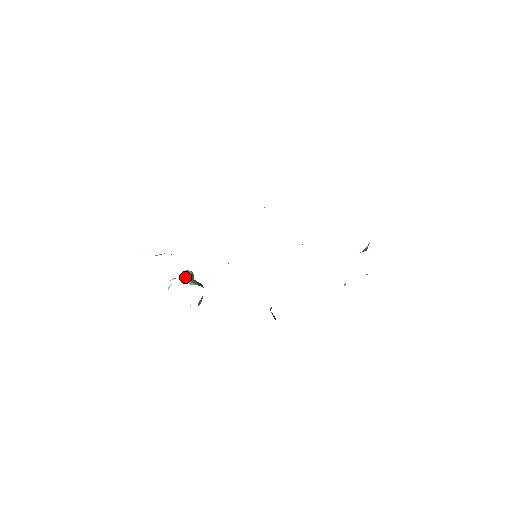
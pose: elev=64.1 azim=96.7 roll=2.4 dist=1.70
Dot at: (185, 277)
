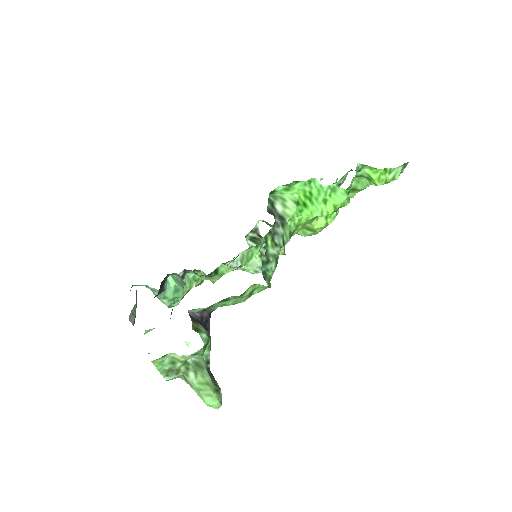
Dot at: occluded
